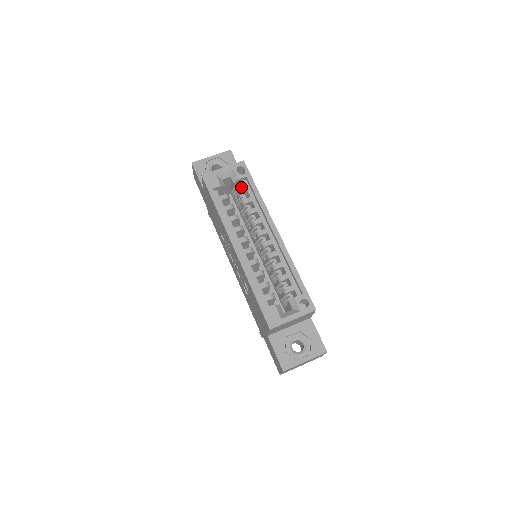
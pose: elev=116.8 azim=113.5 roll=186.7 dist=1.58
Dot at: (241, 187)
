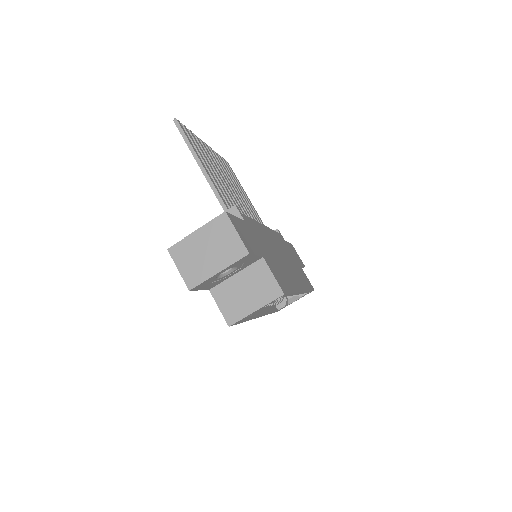
Dot at: occluded
